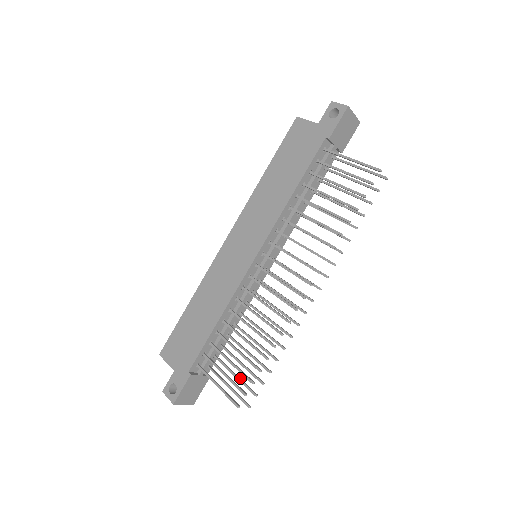
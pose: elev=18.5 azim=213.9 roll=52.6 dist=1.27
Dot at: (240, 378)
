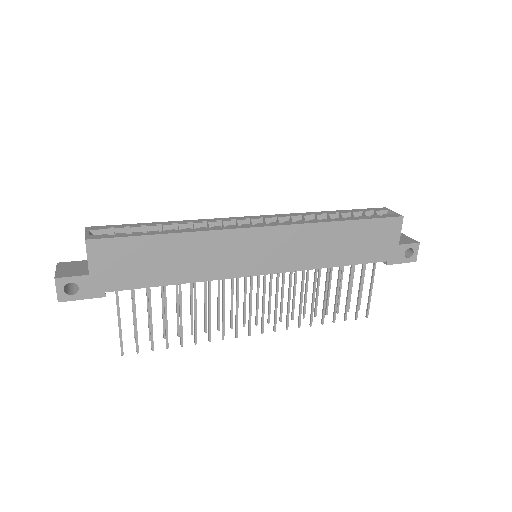
Dot at: occluded
